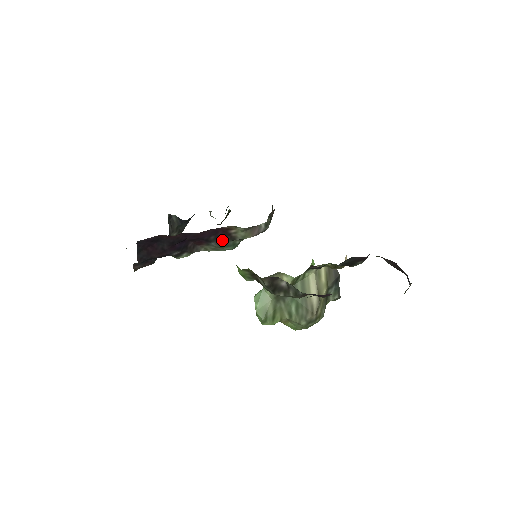
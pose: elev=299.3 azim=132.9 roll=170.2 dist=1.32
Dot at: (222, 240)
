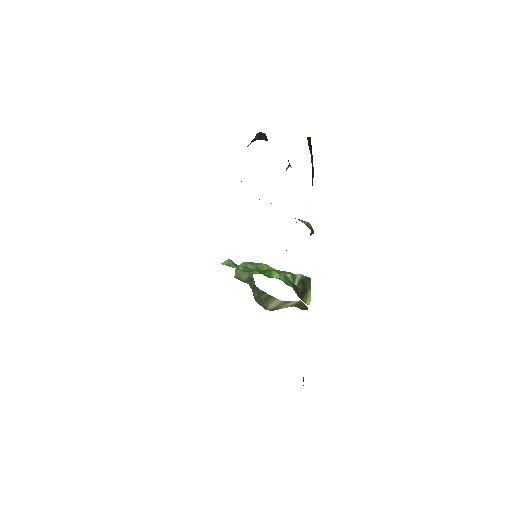
Dot at: occluded
